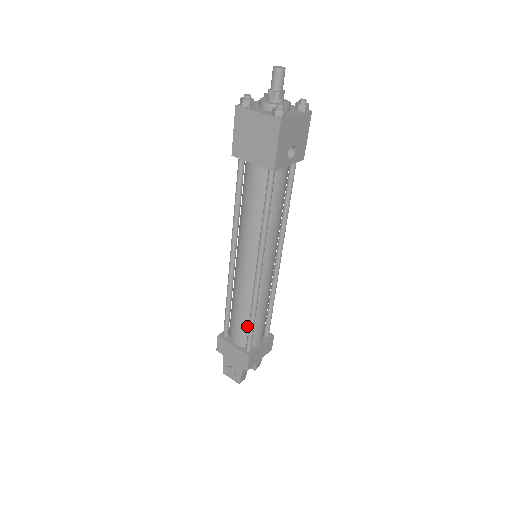
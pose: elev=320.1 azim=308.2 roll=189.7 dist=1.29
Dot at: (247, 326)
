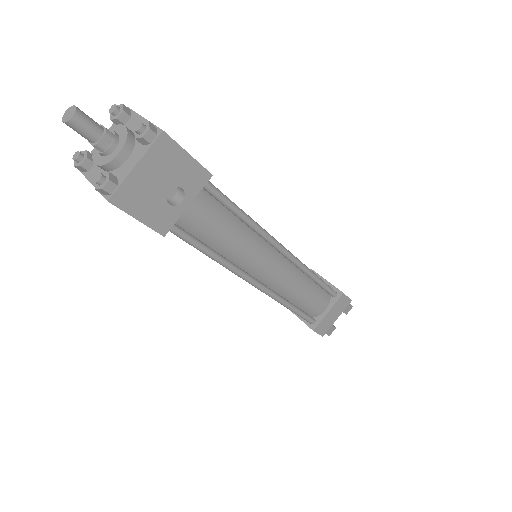
Dot at: occluded
